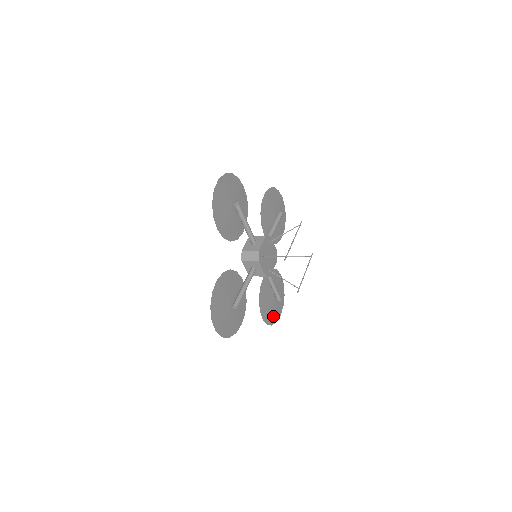
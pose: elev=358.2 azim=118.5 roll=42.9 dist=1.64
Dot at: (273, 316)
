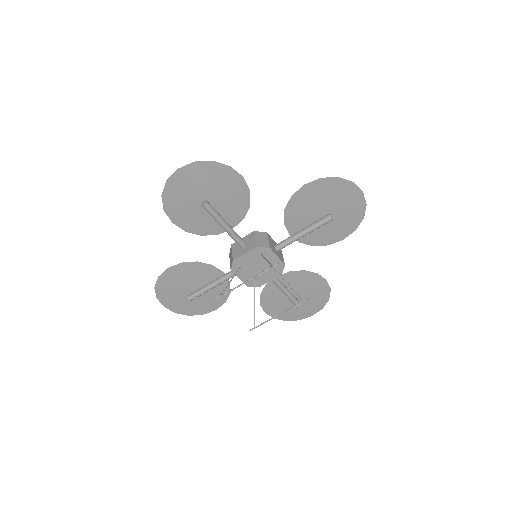
Dot at: (292, 314)
